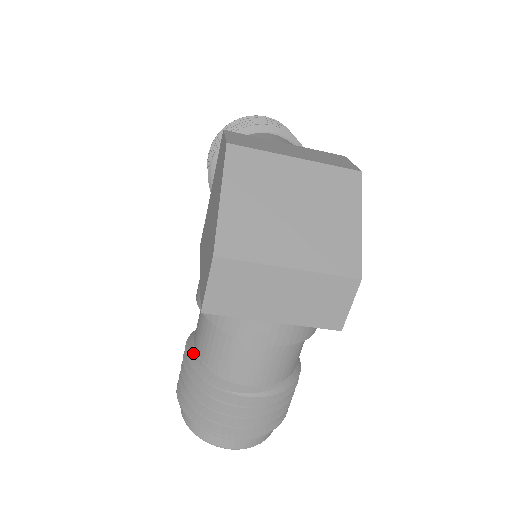
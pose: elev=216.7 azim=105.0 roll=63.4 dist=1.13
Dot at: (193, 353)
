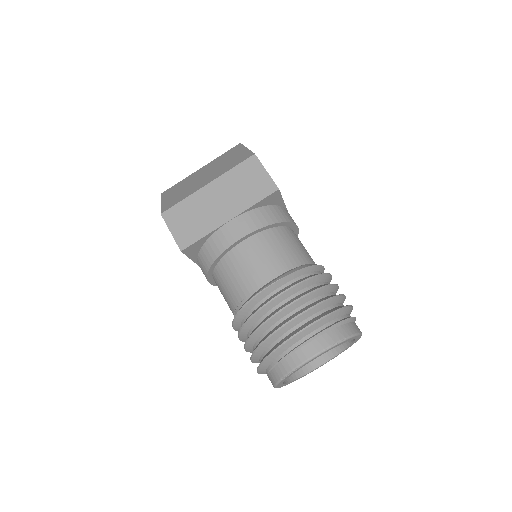
Dot at: occluded
